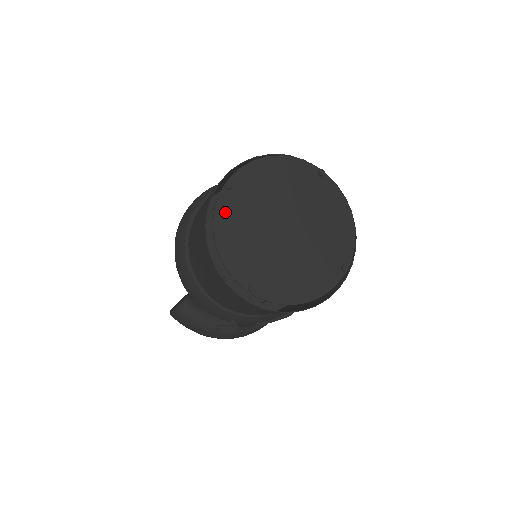
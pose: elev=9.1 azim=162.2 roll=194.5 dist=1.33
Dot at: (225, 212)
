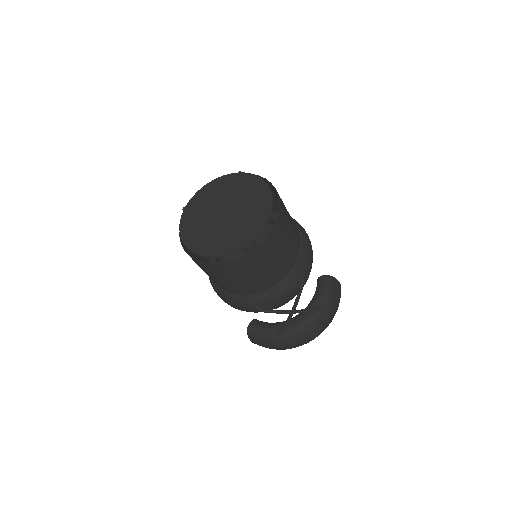
Dot at: (185, 223)
